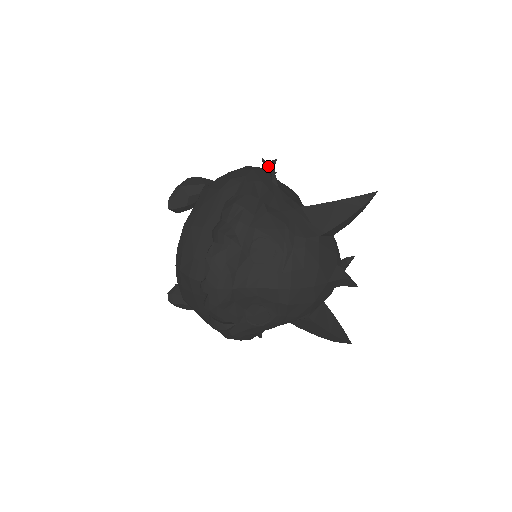
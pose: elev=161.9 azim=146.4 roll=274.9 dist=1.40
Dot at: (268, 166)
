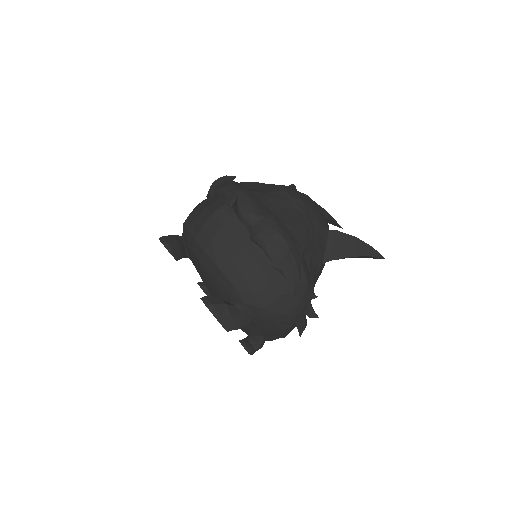
Dot at: occluded
